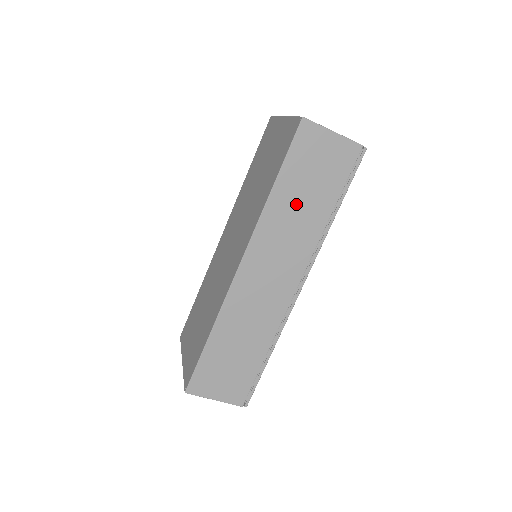
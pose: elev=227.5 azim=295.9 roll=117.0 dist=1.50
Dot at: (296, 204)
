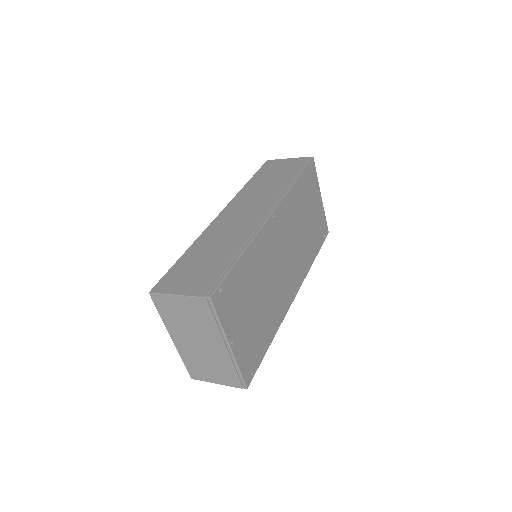
Dot at: occluded
